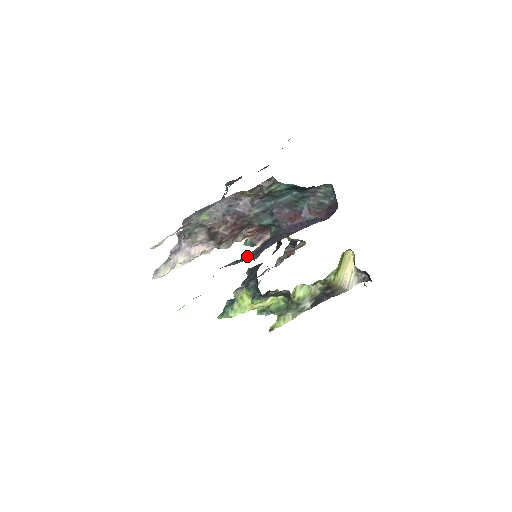
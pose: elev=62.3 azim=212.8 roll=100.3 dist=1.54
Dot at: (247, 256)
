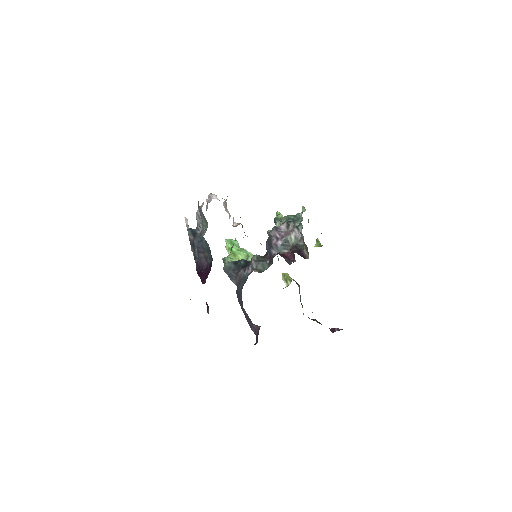
Dot at: (236, 273)
